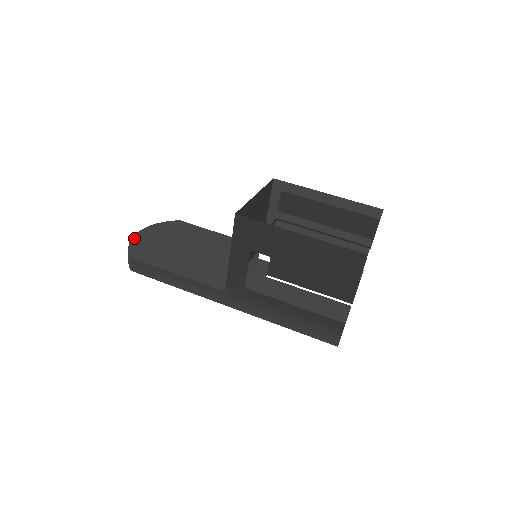
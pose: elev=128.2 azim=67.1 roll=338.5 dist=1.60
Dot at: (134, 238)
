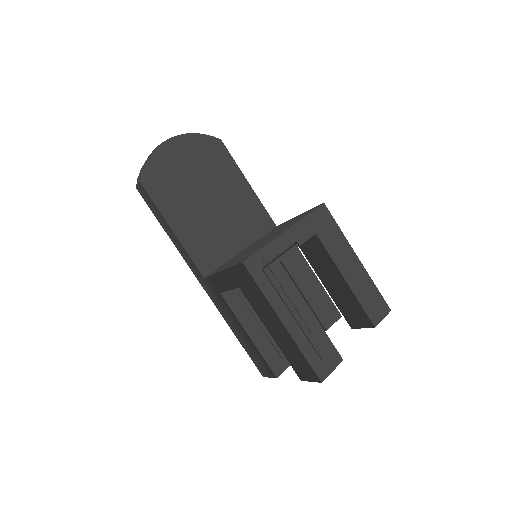
Dot at: (158, 149)
